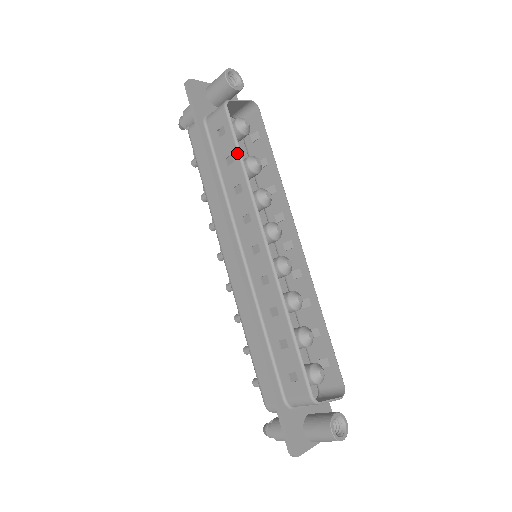
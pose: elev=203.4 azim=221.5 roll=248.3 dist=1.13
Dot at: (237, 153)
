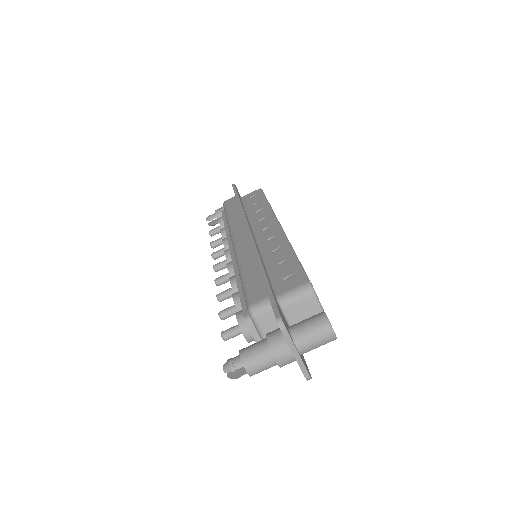
Dot at: (265, 199)
